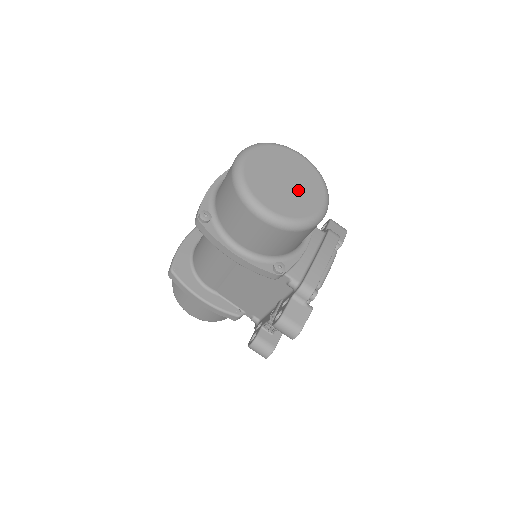
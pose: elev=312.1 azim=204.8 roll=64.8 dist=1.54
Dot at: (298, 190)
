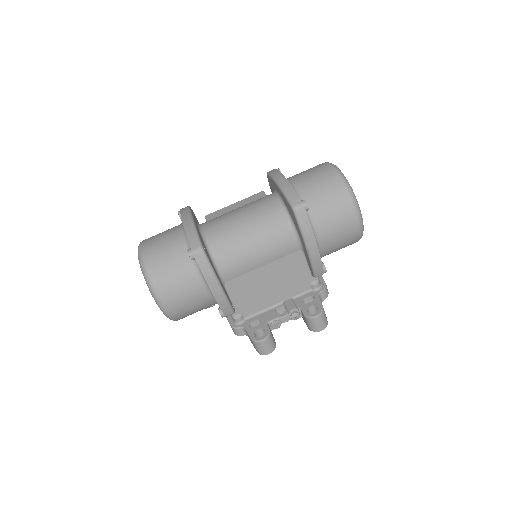
Dot at: occluded
